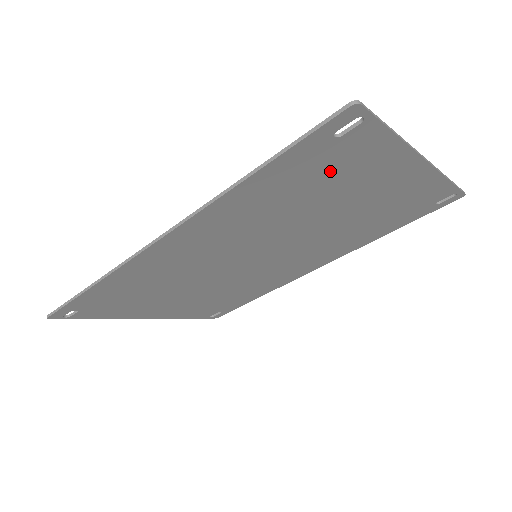
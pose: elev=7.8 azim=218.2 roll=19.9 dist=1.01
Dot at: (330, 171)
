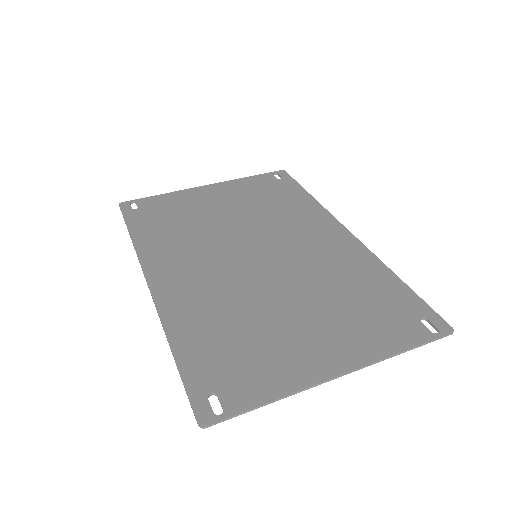
Dot at: (241, 359)
